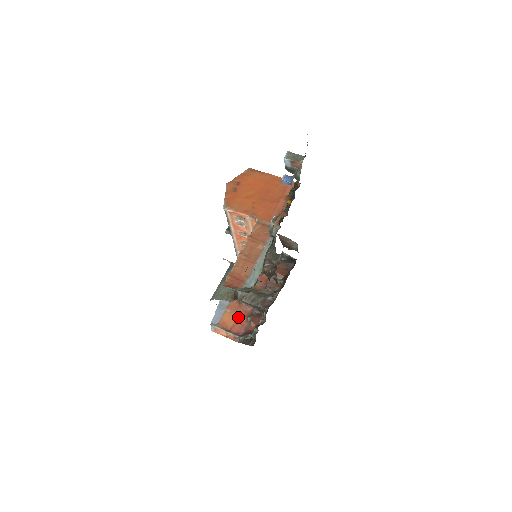
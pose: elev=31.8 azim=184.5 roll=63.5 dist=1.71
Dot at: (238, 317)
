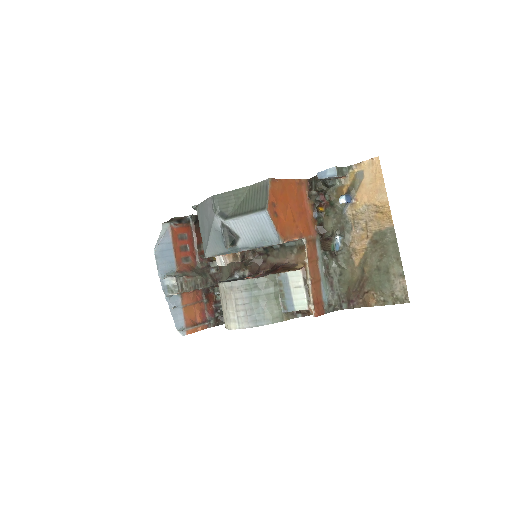
Dot at: (195, 306)
